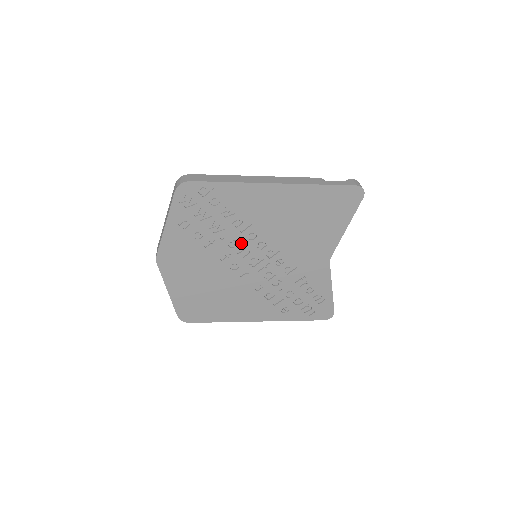
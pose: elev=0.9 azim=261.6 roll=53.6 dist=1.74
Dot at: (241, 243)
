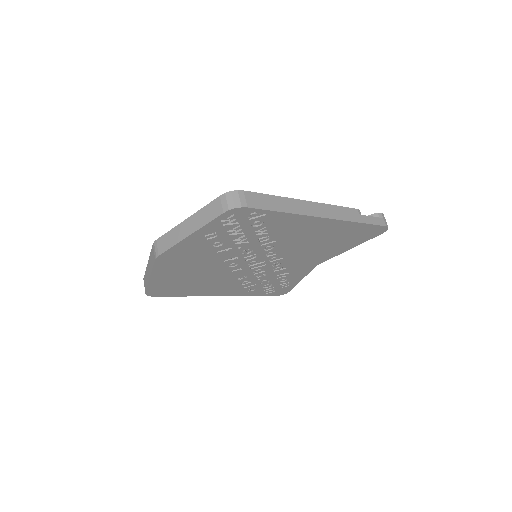
Dot at: (254, 252)
